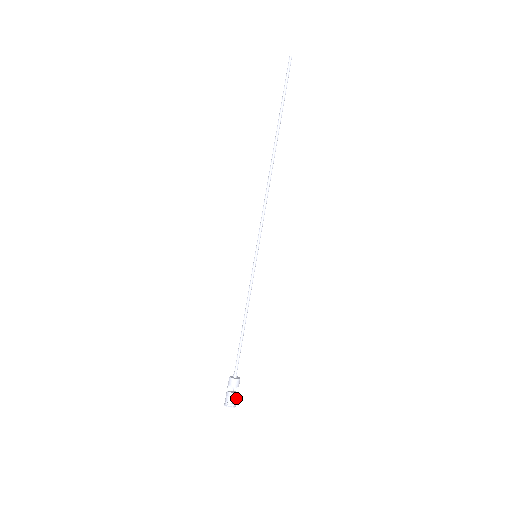
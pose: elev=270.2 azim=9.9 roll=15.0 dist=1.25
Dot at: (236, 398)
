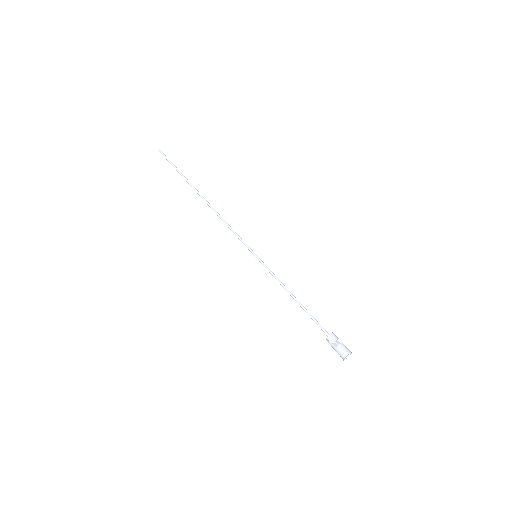
Dot at: (346, 347)
